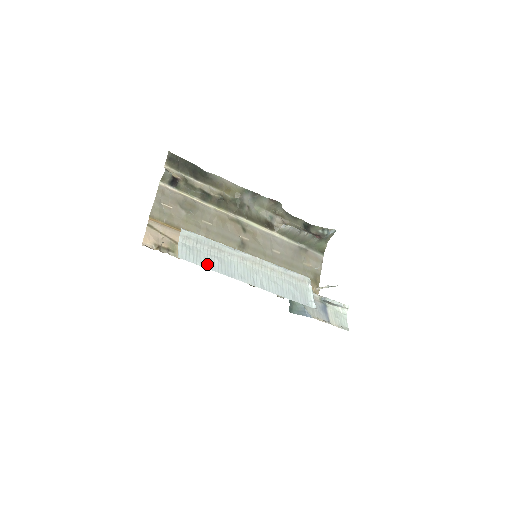
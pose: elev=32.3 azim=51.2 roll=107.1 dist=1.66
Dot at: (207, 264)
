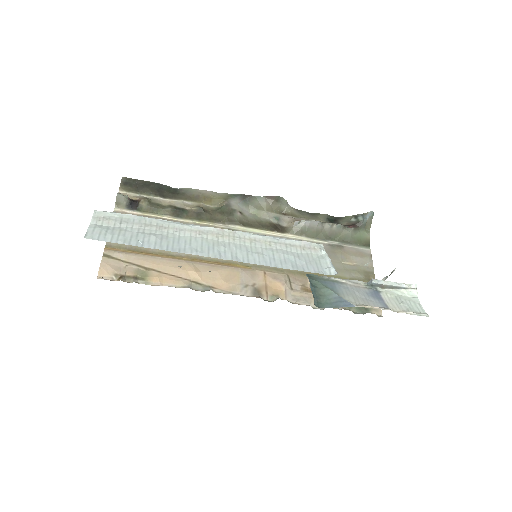
Dot at: (135, 242)
